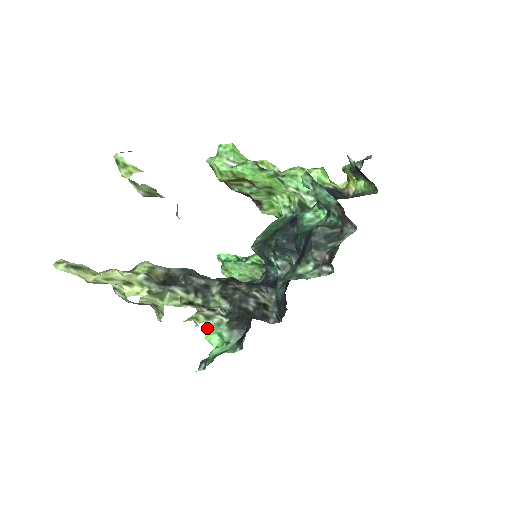
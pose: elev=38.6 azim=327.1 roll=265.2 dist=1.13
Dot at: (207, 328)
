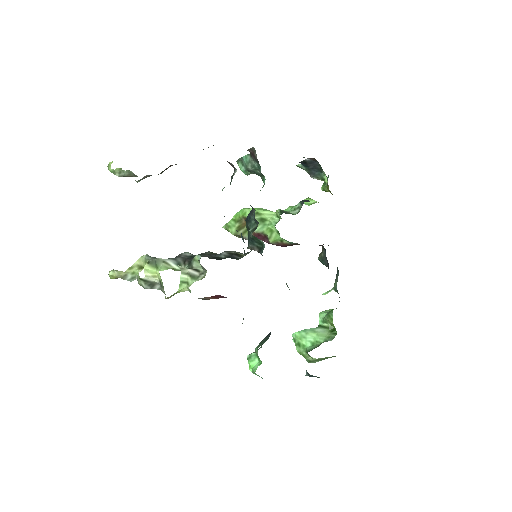
Dot at: (248, 357)
